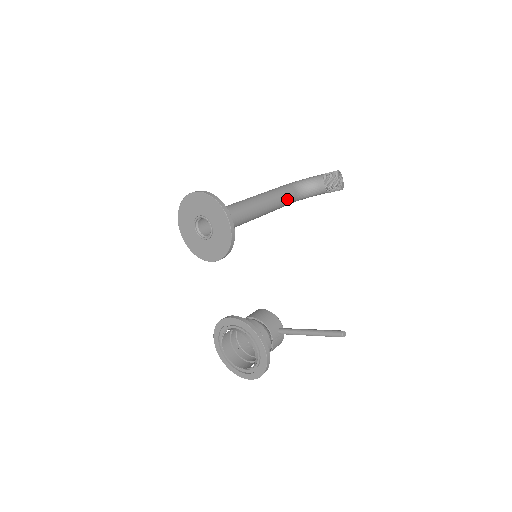
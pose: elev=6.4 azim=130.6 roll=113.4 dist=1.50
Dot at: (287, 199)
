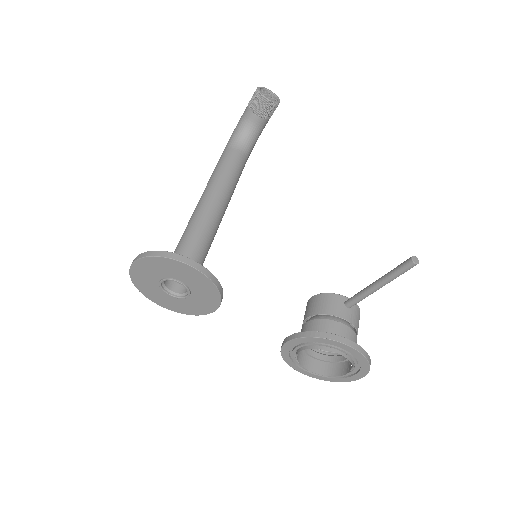
Dot at: (235, 167)
